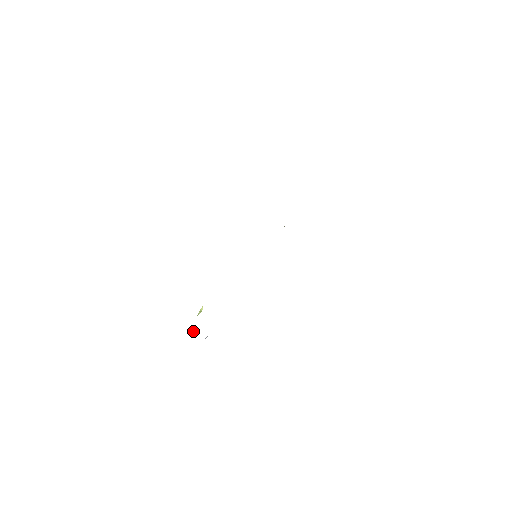
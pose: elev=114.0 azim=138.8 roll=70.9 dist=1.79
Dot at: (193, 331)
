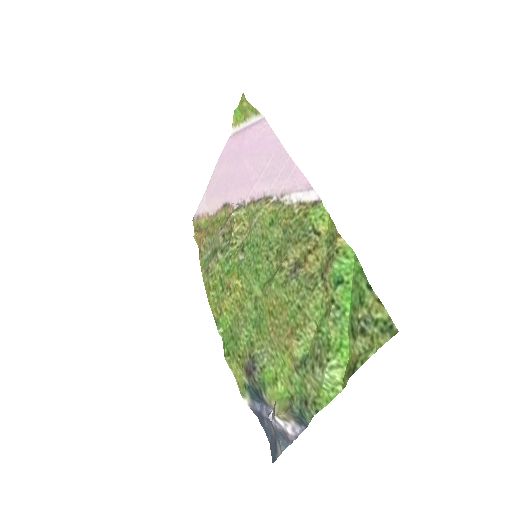
Dot at: (293, 404)
